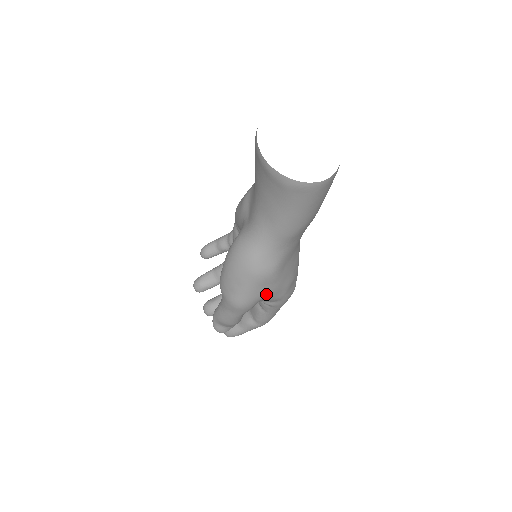
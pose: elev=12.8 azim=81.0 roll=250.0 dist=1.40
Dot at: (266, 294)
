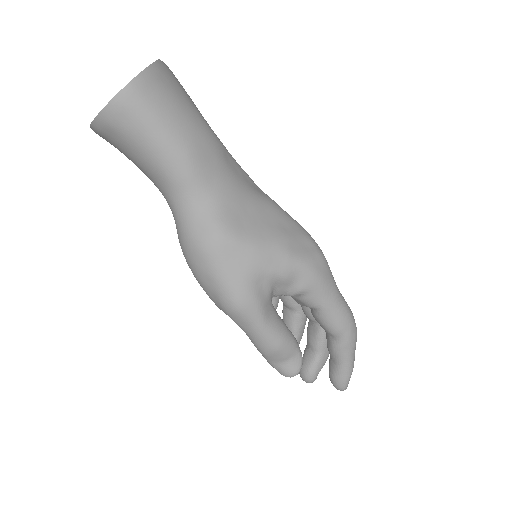
Dot at: (250, 268)
